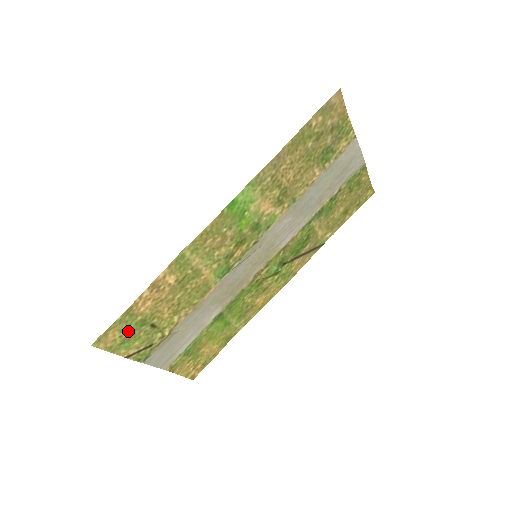
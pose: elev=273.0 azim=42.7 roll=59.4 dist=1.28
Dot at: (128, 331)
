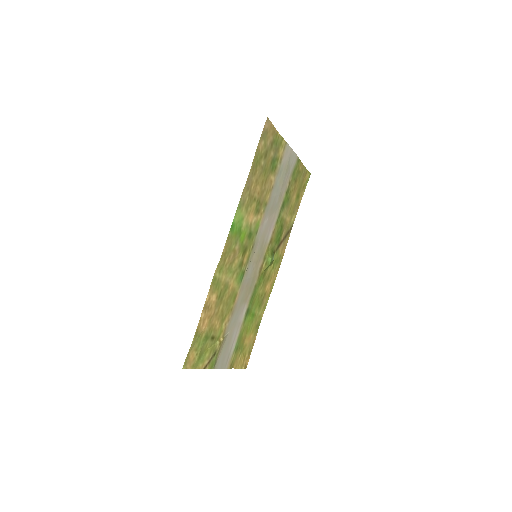
Dot at: (200, 348)
